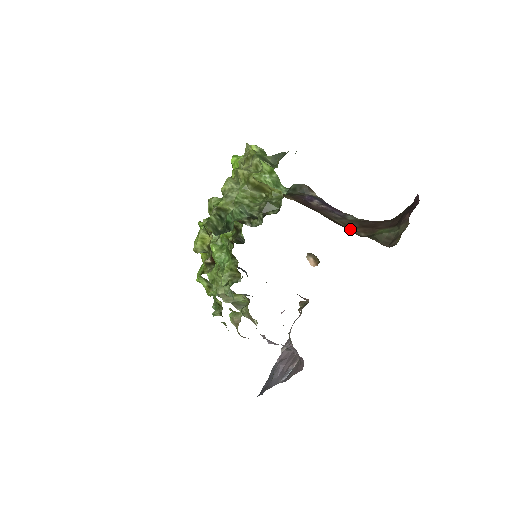
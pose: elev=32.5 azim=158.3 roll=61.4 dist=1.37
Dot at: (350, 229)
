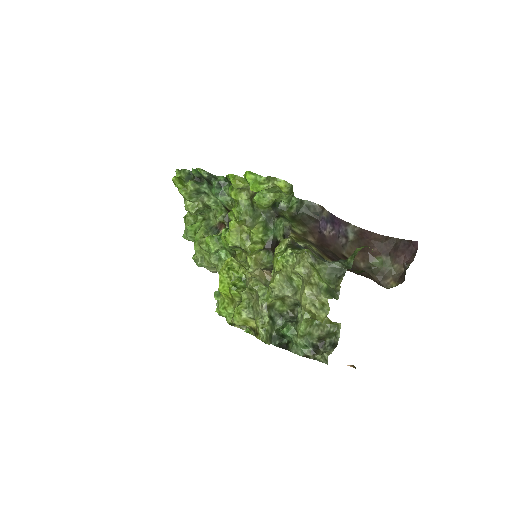
Dot at: (354, 262)
